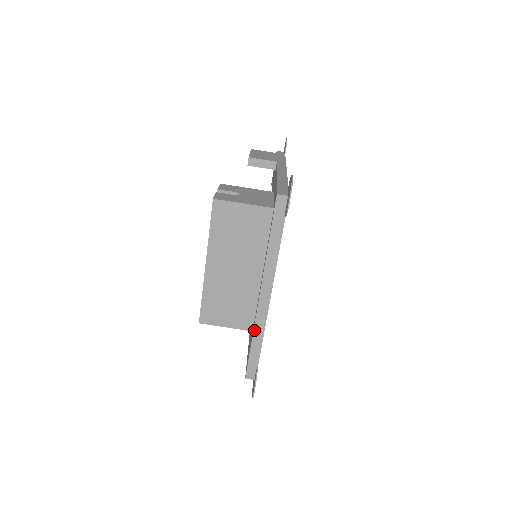
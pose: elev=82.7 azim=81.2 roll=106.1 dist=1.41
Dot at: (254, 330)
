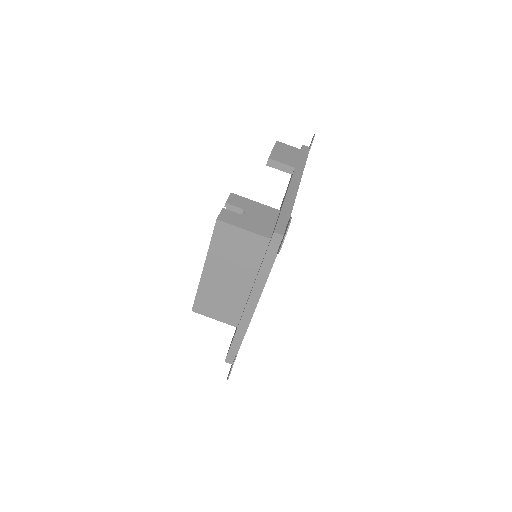
Dot at: (237, 329)
